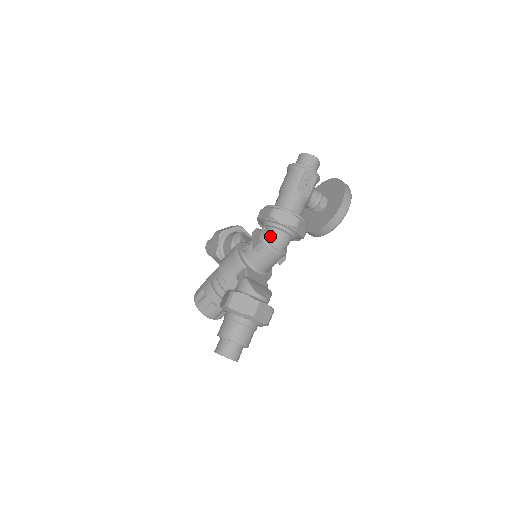
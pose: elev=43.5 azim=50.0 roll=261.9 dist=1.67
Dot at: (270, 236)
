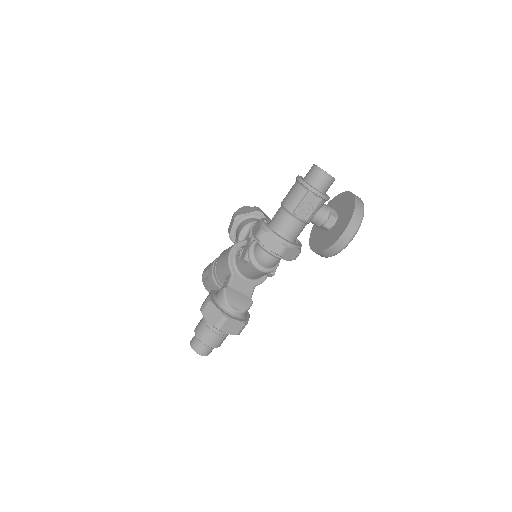
Dot at: (256, 254)
